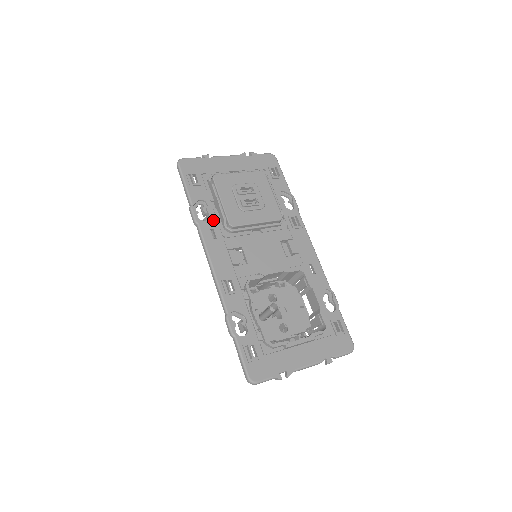
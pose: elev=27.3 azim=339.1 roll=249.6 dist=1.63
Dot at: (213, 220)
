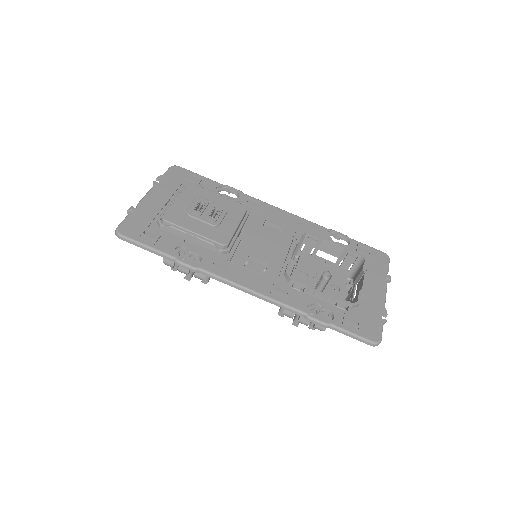
Dot at: (205, 255)
